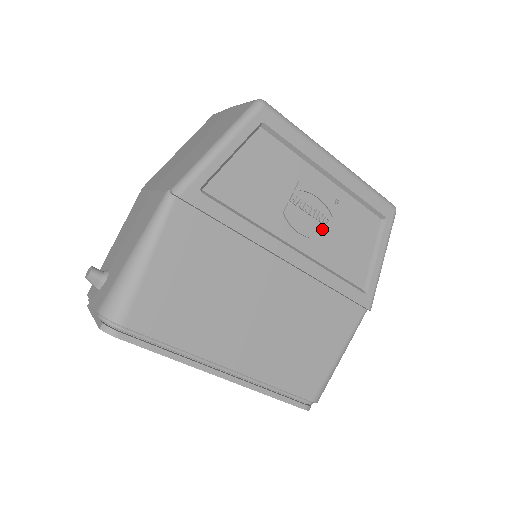
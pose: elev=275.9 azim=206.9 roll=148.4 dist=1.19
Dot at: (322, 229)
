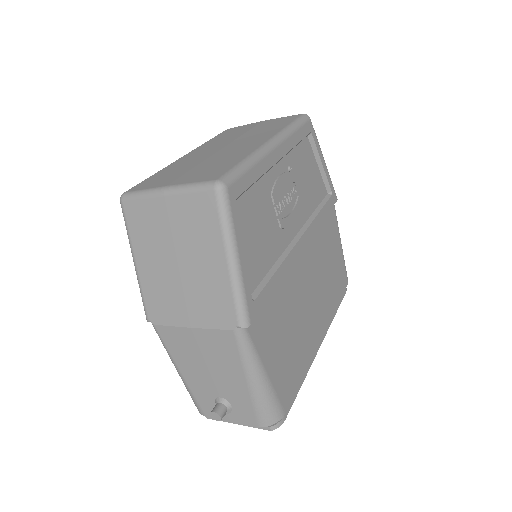
Dot at: (297, 199)
